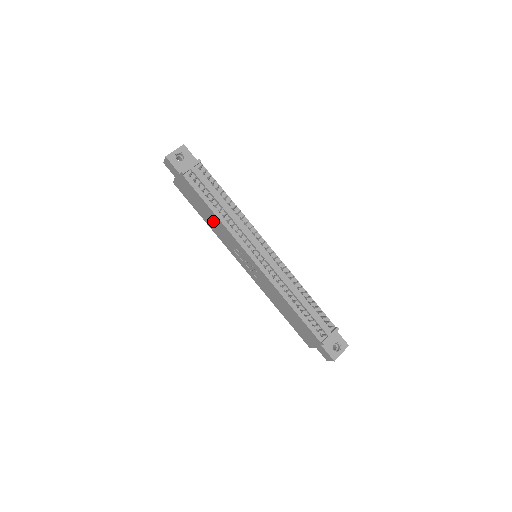
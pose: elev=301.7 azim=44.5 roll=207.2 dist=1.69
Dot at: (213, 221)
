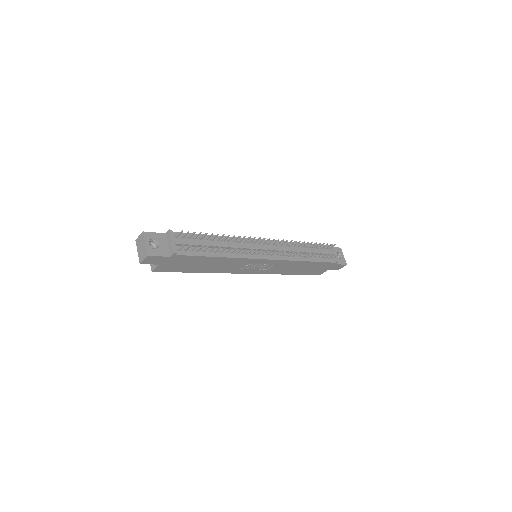
Dot at: (215, 265)
